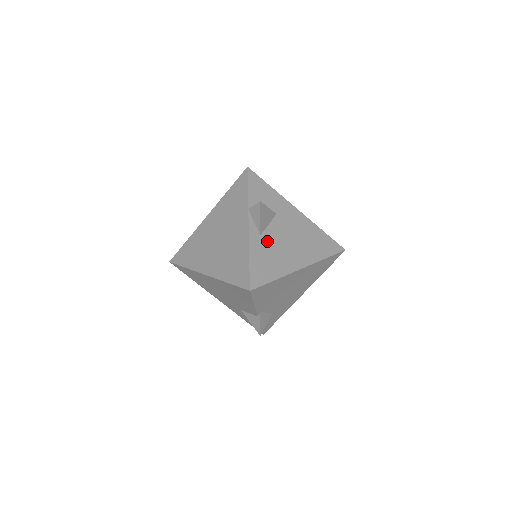
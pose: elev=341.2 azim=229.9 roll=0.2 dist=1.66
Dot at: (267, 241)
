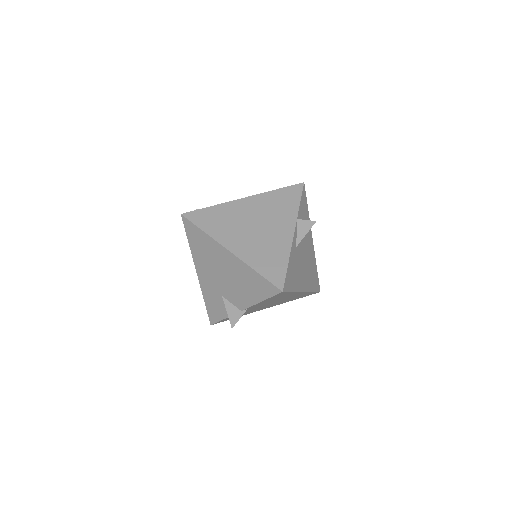
Dot at: (297, 255)
